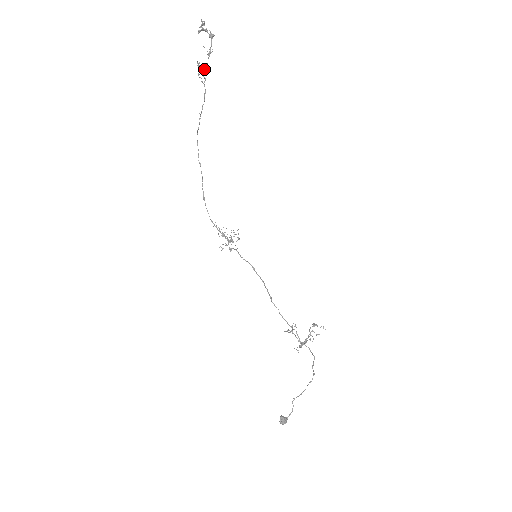
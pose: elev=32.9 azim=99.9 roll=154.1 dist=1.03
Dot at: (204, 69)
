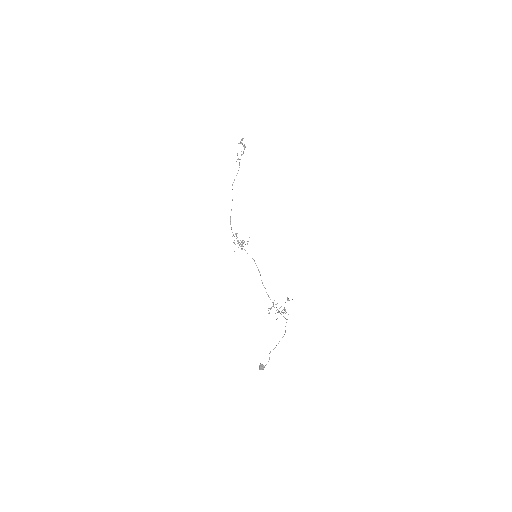
Dot at: occluded
